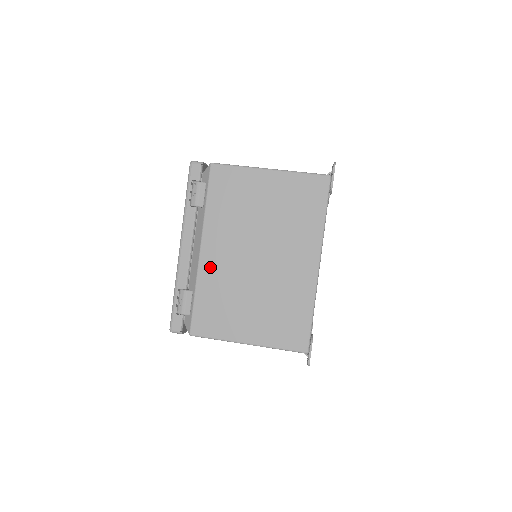
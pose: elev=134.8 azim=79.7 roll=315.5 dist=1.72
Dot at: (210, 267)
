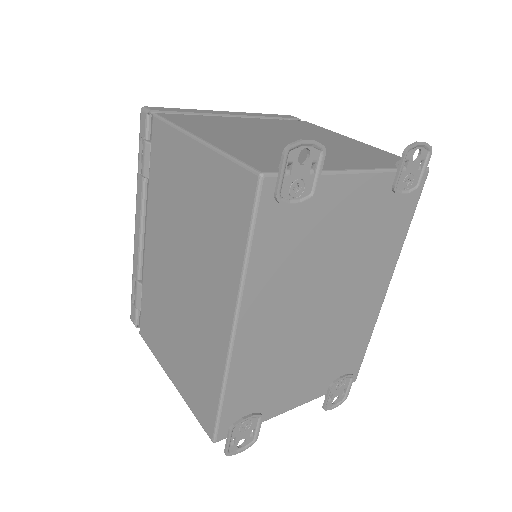
Dot at: (150, 265)
